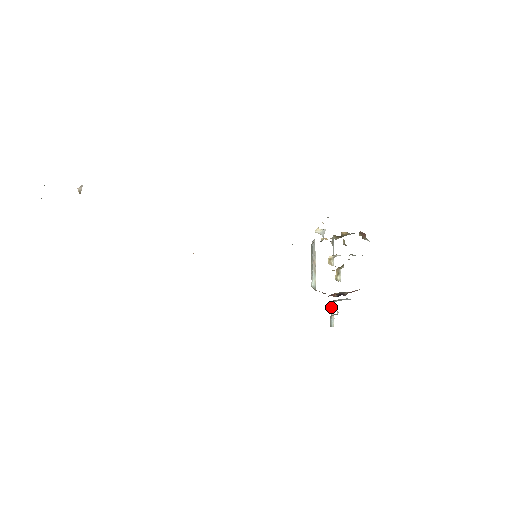
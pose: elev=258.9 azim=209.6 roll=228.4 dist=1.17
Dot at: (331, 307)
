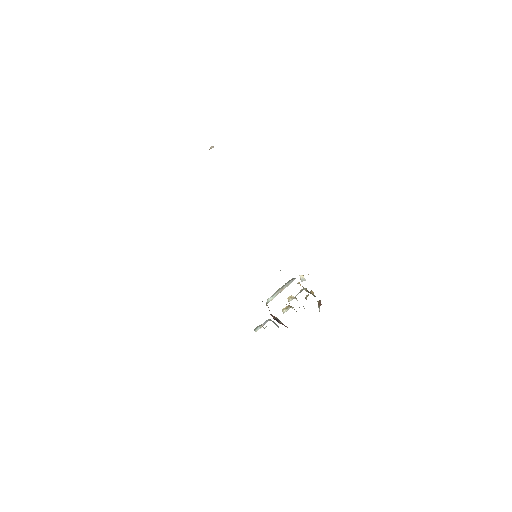
Dot at: (266, 321)
